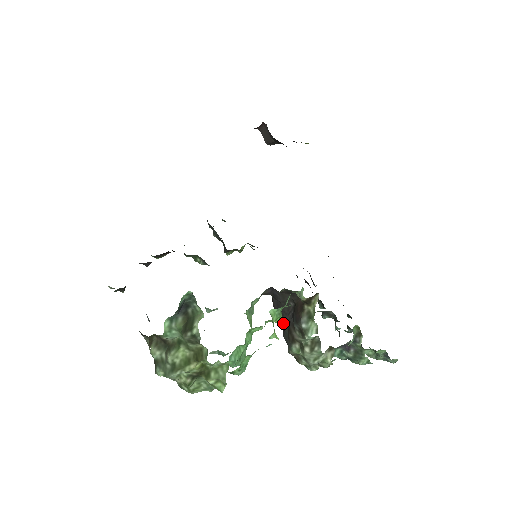
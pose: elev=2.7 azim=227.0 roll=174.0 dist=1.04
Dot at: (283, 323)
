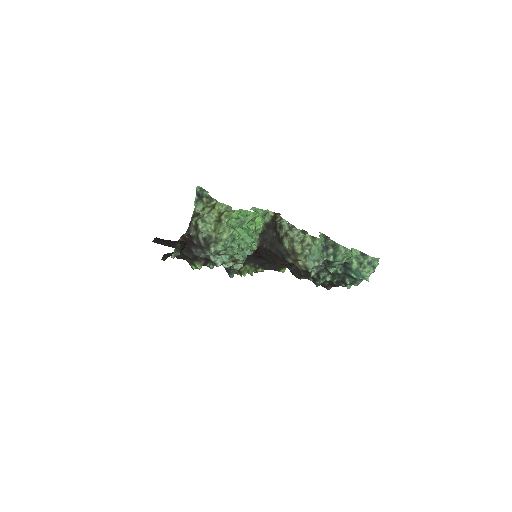
Dot at: (278, 249)
